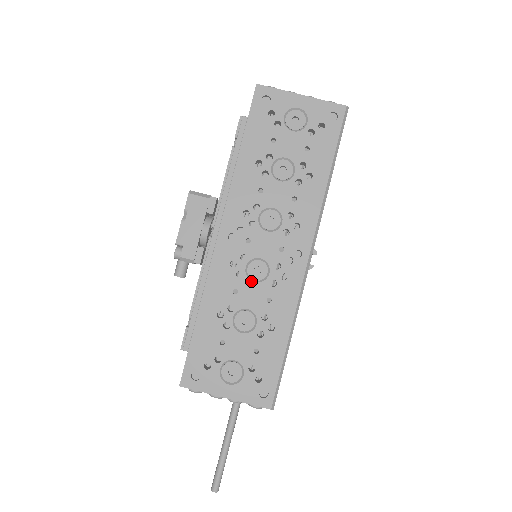
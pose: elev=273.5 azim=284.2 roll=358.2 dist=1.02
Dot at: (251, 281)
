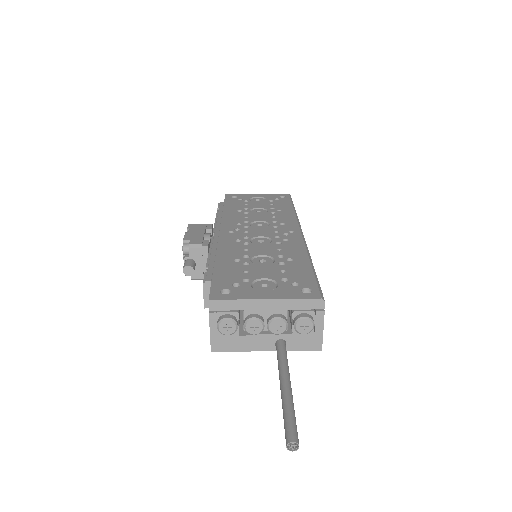
Dot at: (258, 245)
